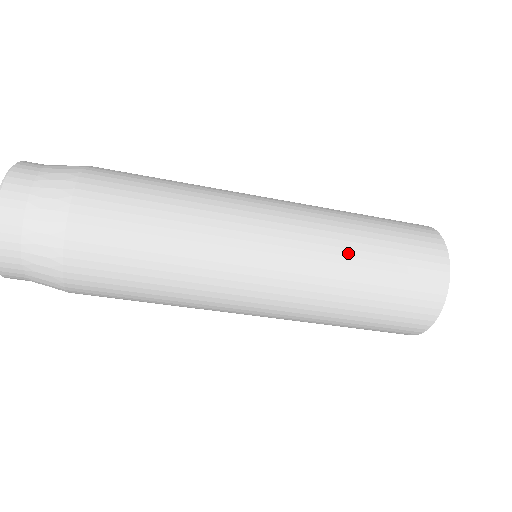
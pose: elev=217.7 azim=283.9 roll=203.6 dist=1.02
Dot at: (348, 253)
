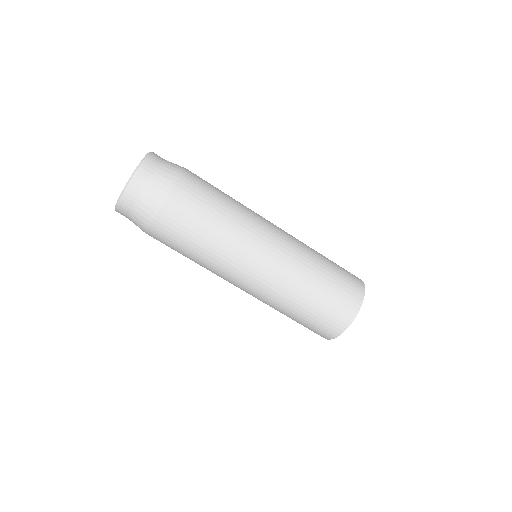
Dot at: (309, 271)
